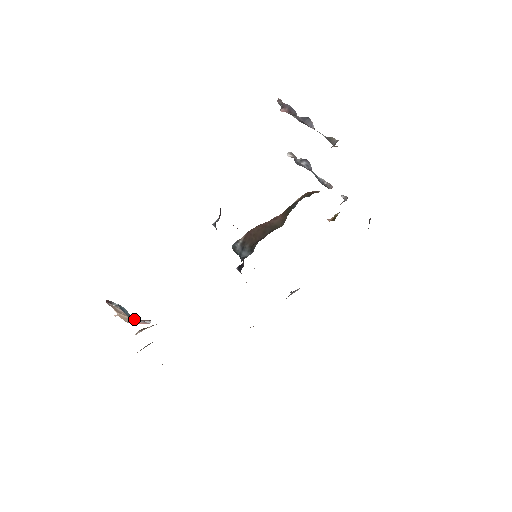
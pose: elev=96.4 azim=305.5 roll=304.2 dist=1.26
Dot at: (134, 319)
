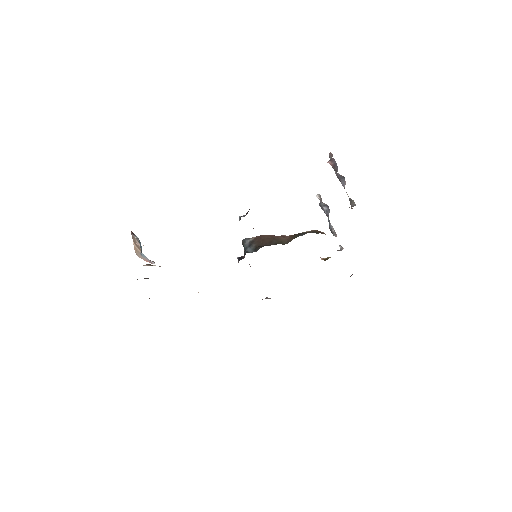
Dot at: (144, 255)
